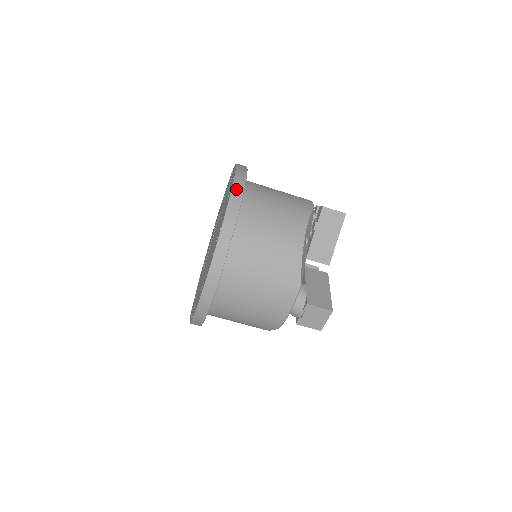
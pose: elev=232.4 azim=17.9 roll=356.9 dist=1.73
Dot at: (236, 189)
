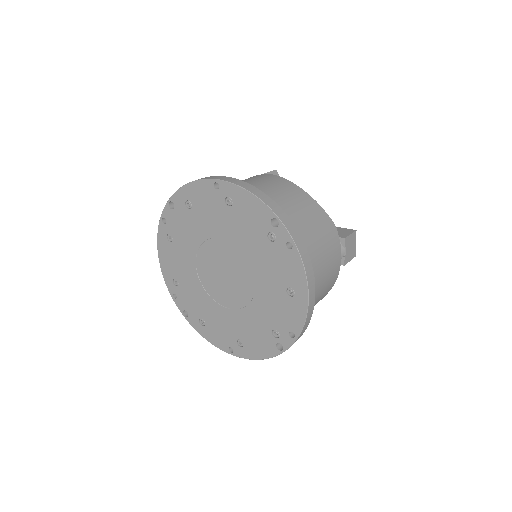
Dot at: (242, 185)
